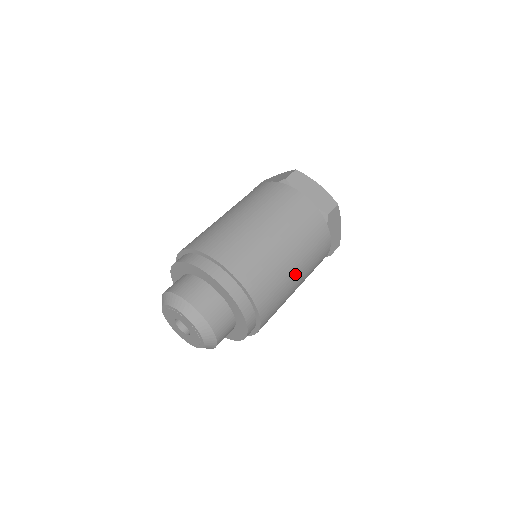
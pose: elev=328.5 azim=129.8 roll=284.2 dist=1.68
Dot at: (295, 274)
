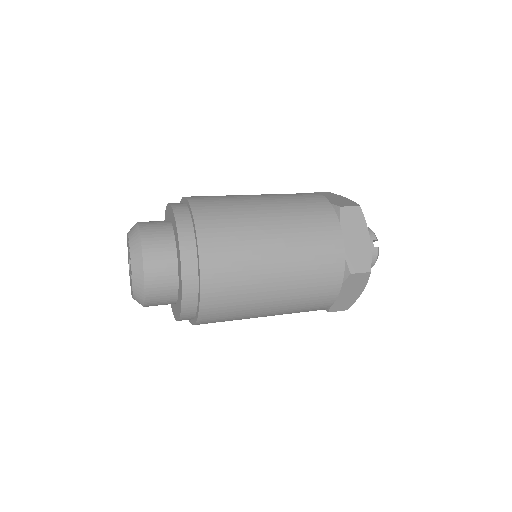
Dot at: (270, 238)
